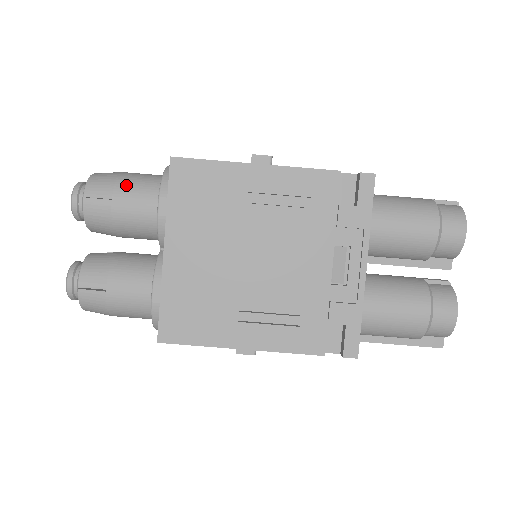
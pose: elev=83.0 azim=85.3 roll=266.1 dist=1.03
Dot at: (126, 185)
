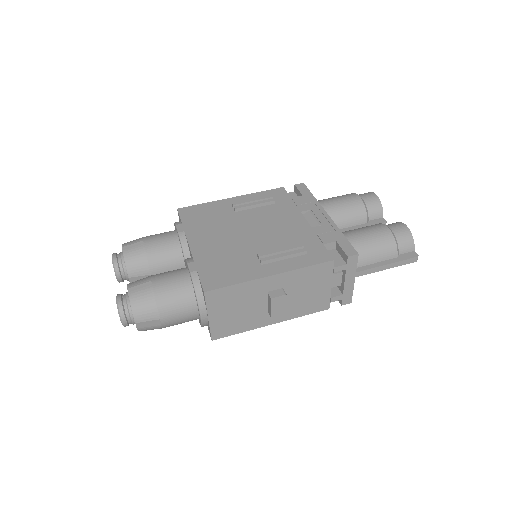
Dot at: (151, 235)
